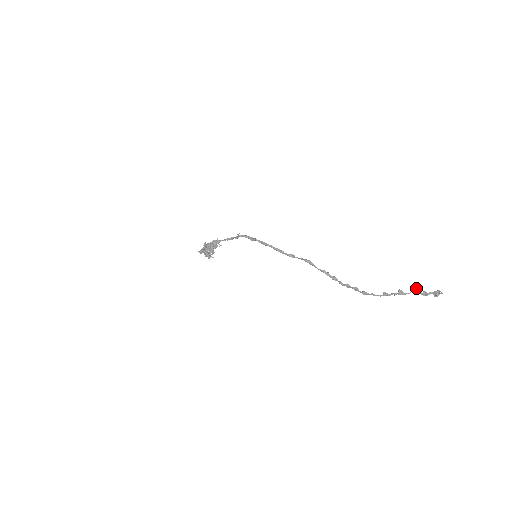
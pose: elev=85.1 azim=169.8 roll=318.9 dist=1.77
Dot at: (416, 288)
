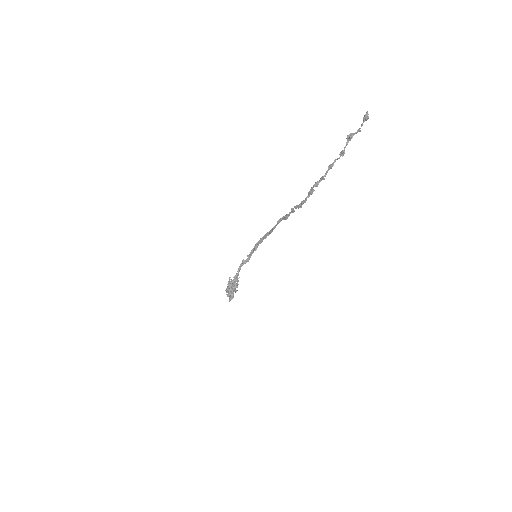
Dot at: (350, 135)
